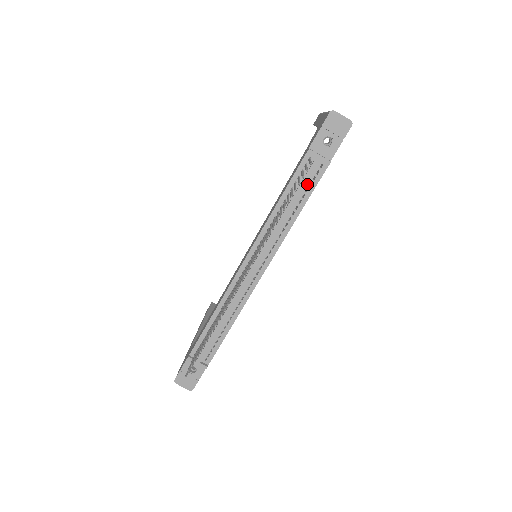
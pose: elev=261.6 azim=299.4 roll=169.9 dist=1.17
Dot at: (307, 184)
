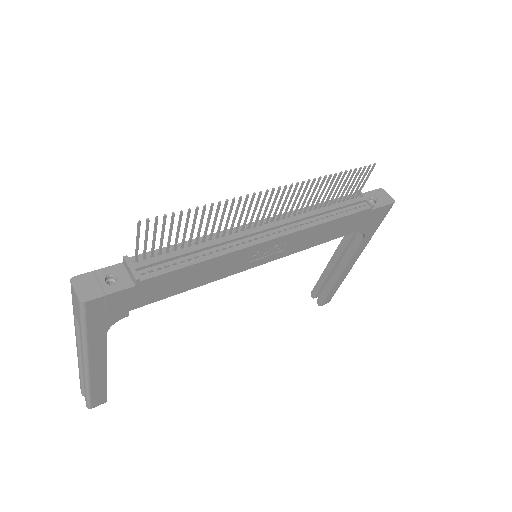
Dot at: (348, 208)
